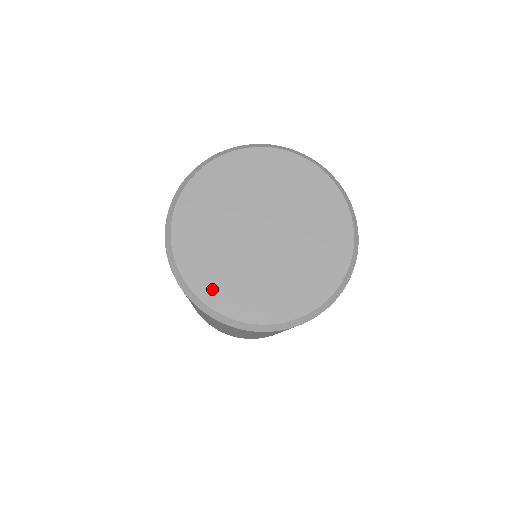
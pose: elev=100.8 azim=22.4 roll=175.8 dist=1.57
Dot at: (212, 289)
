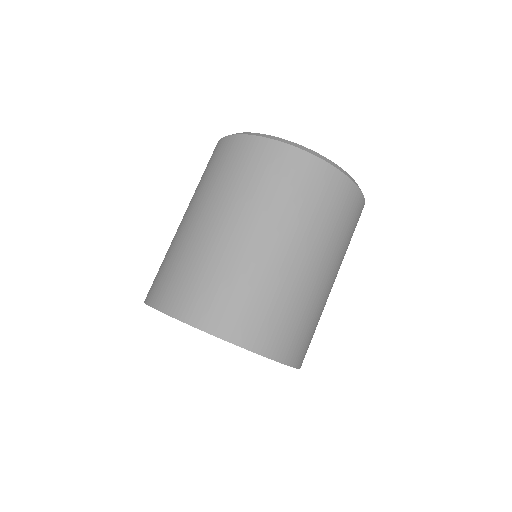
Dot at: occluded
